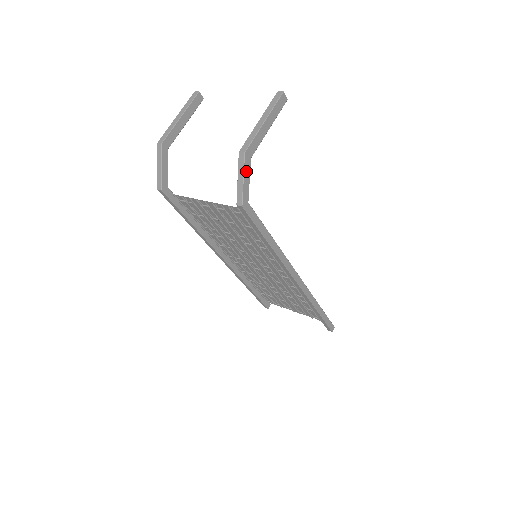
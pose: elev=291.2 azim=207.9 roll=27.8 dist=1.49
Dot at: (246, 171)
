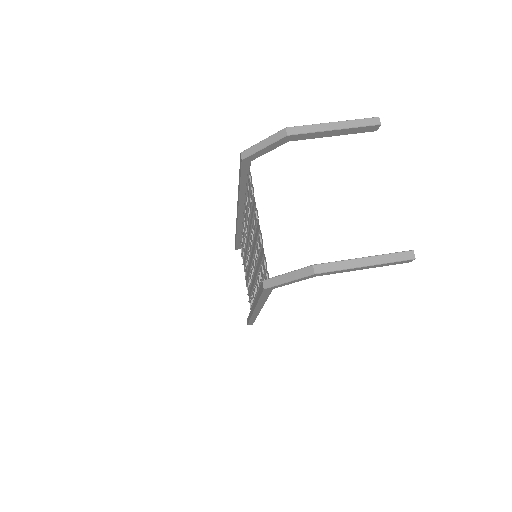
Dot at: (299, 279)
